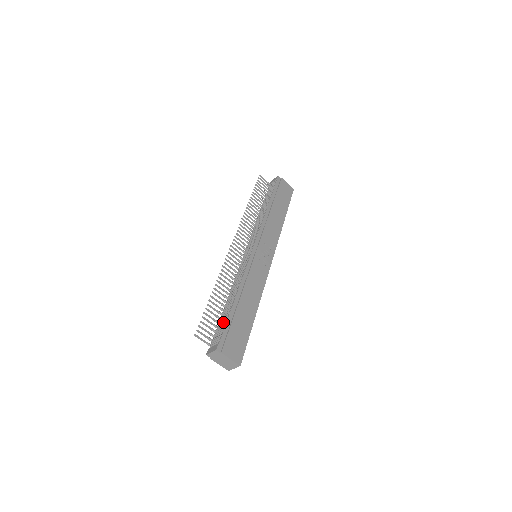
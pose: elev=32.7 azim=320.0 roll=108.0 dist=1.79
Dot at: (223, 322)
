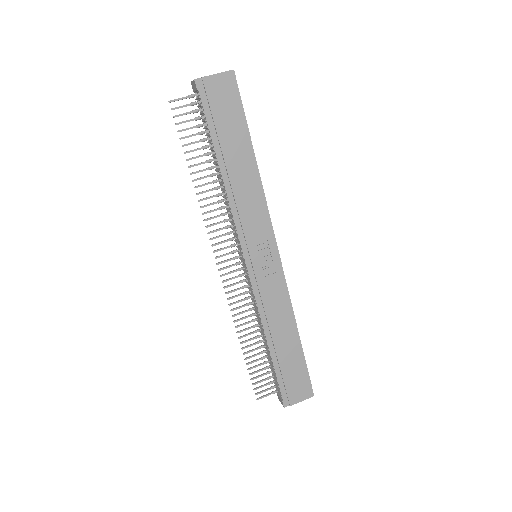
Dot at: occluded
